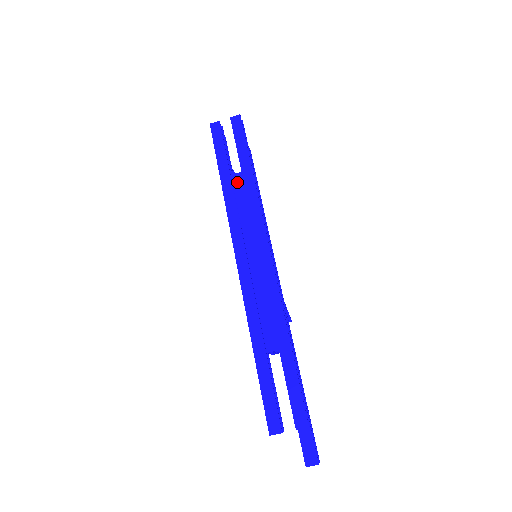
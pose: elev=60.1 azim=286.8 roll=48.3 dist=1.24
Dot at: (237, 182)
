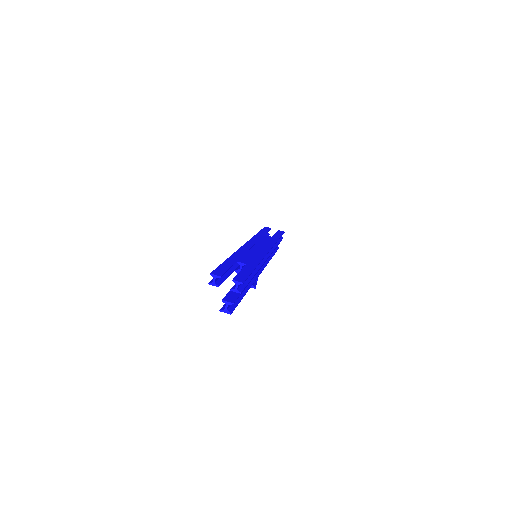
Dot at: (267, 237)
